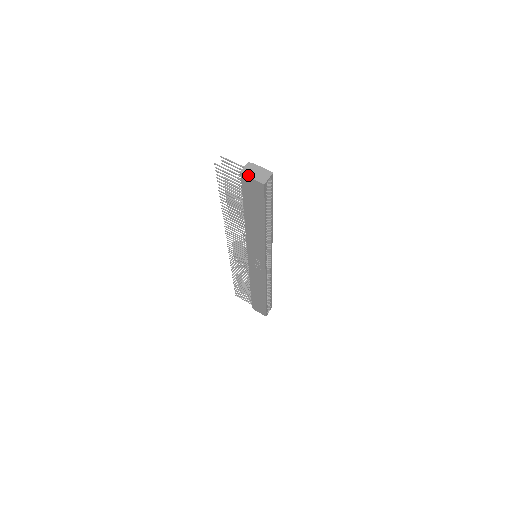
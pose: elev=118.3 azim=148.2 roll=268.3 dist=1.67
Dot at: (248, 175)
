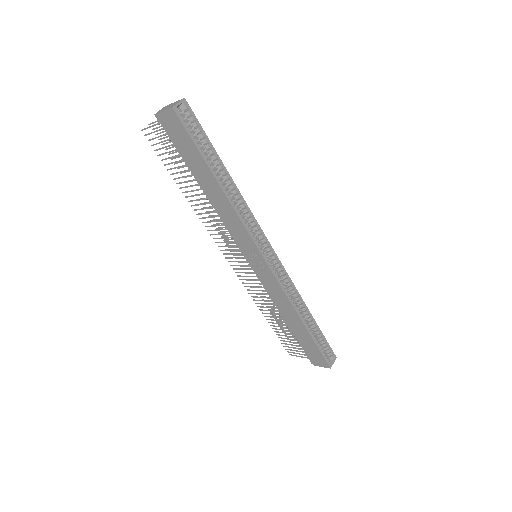
Dot at: (160, 112)
